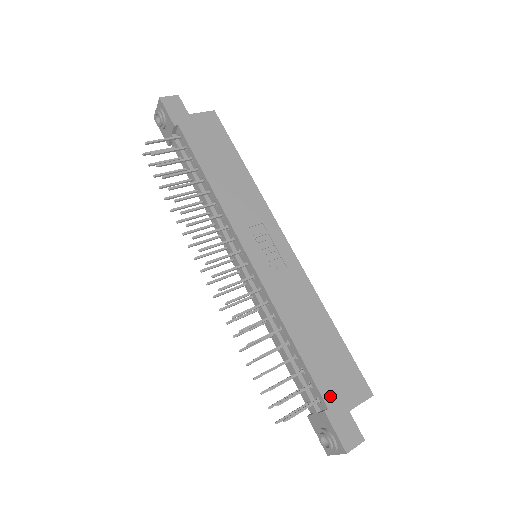
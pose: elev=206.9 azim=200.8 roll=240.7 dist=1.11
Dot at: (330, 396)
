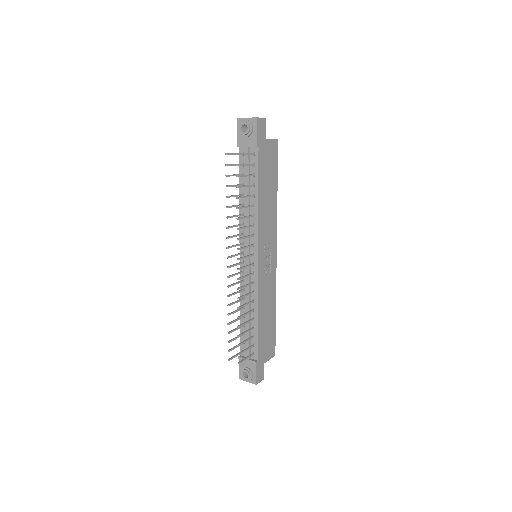
Dot at: (261, 354)
